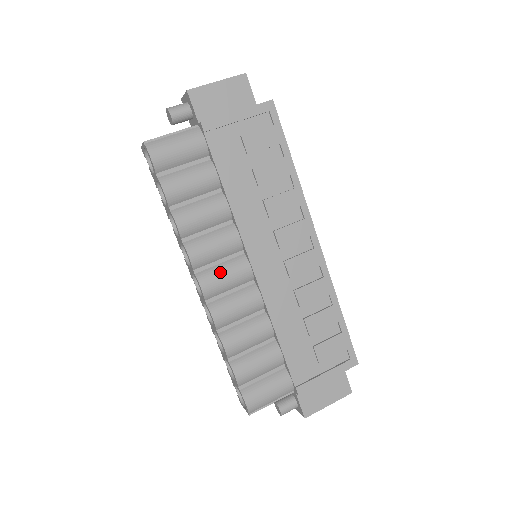
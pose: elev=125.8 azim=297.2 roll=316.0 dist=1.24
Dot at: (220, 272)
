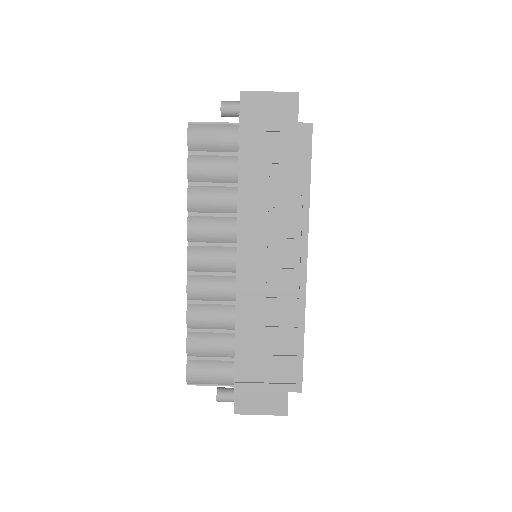
Dot at: (208, 253)
